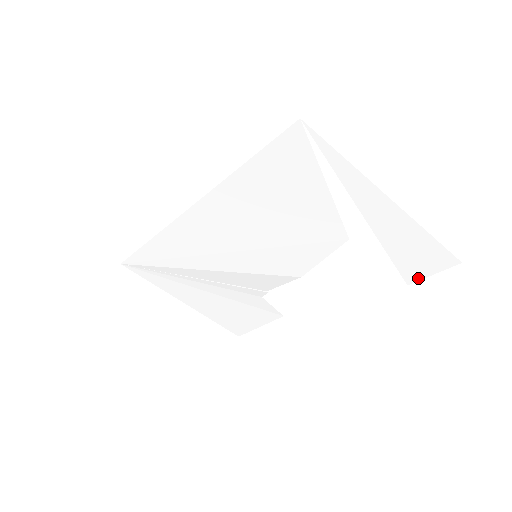
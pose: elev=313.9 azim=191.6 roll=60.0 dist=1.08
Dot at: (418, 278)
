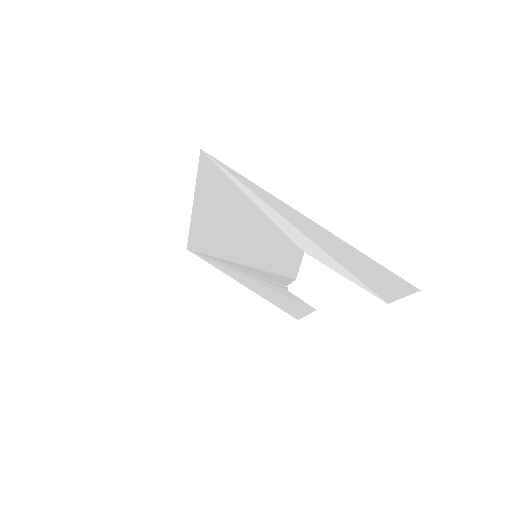
Dot at: (392, 298)
